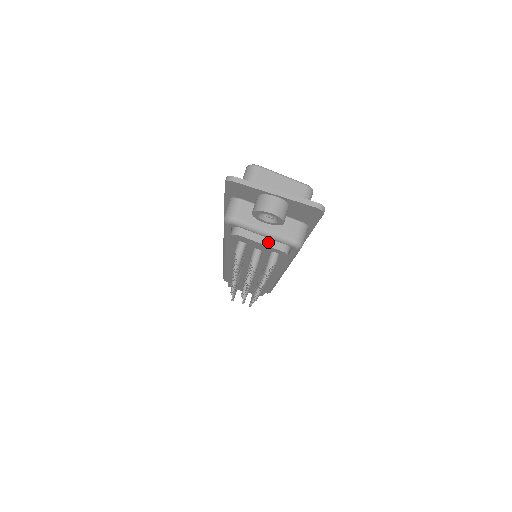
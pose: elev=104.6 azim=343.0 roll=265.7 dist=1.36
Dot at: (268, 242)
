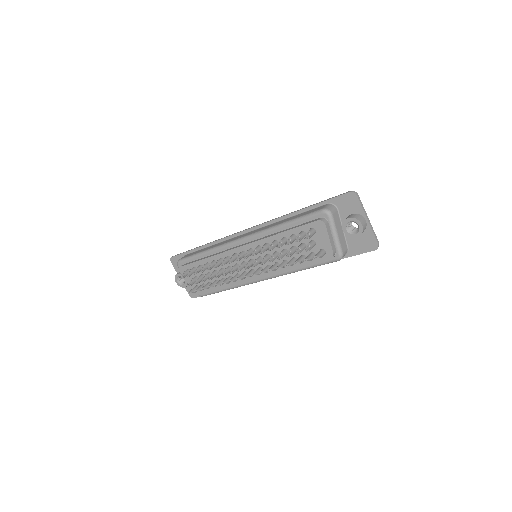
Dot at: (332, 241)
